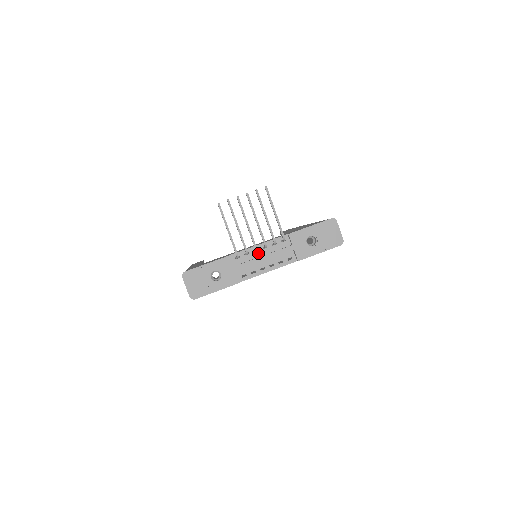
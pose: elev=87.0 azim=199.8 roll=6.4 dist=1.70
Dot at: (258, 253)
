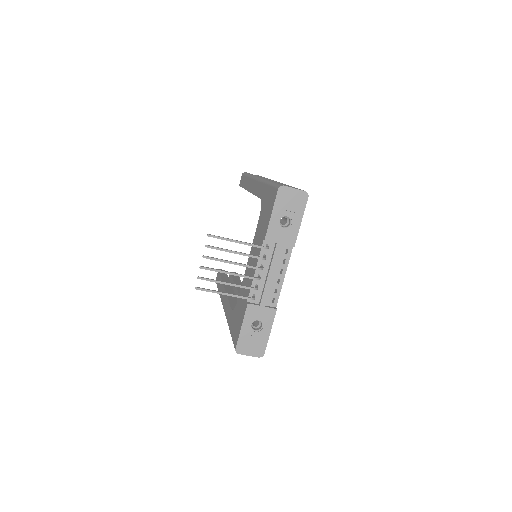
Dot at: (262, 276)
